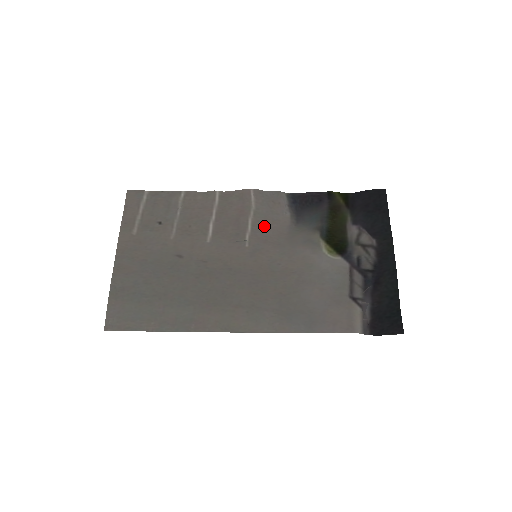
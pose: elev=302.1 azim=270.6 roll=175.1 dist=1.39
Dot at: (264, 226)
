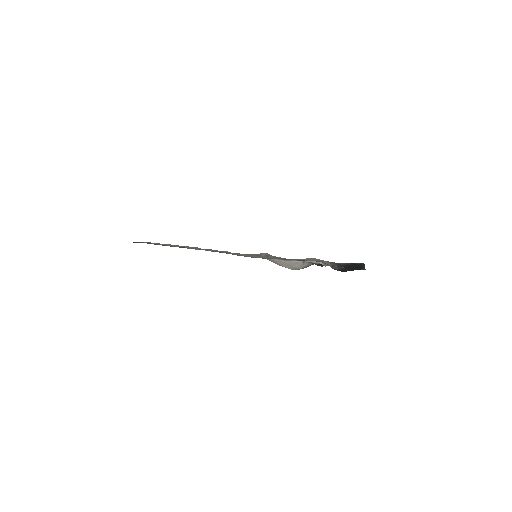
Dot at: (267, 259)
